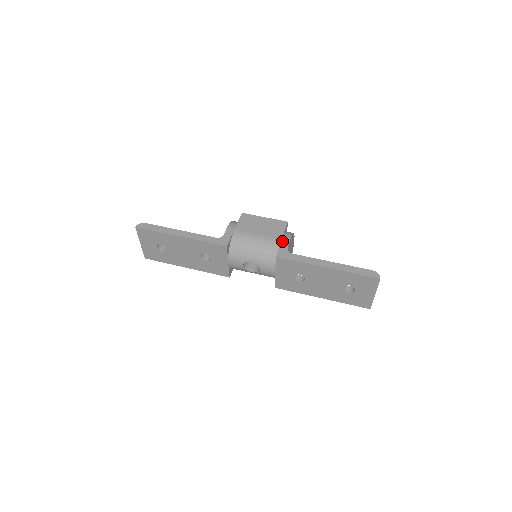
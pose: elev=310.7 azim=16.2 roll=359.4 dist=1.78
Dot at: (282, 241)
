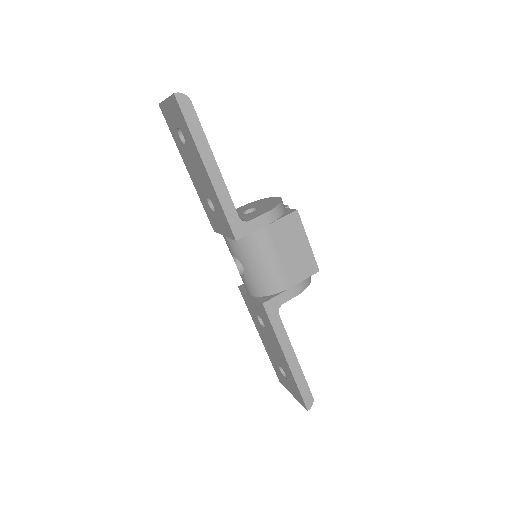
Dot at: (288, 290)
